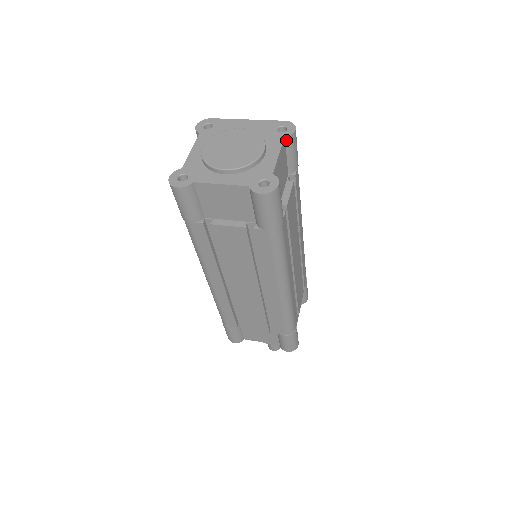
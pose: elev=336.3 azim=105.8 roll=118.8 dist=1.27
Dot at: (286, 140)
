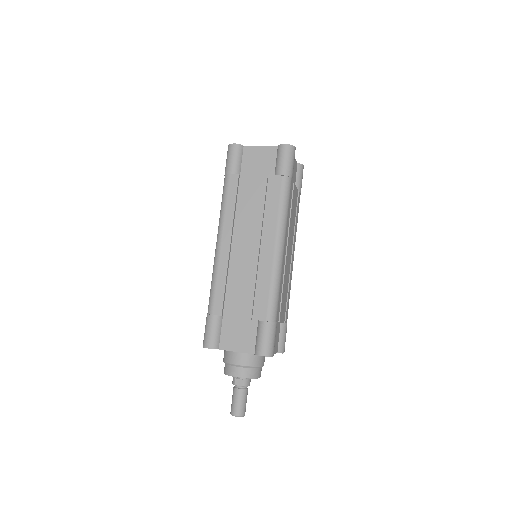
Dot at: (298, 166)
